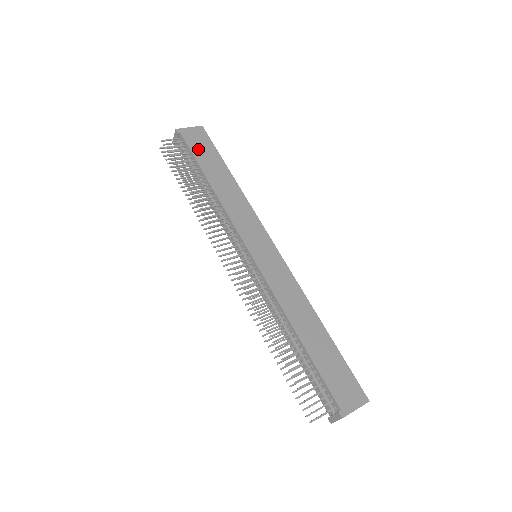
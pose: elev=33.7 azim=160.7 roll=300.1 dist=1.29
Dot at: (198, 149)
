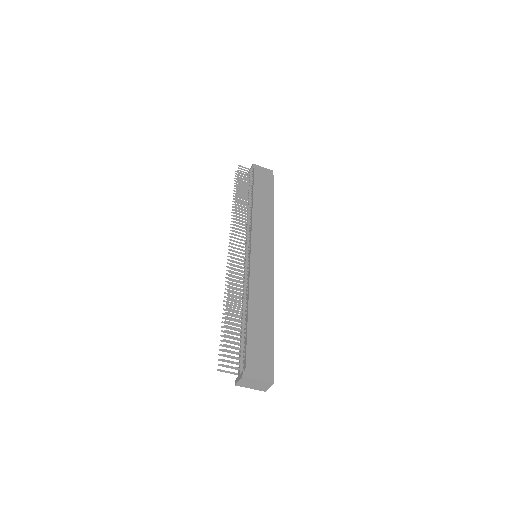
Dot at: (260, 180)
